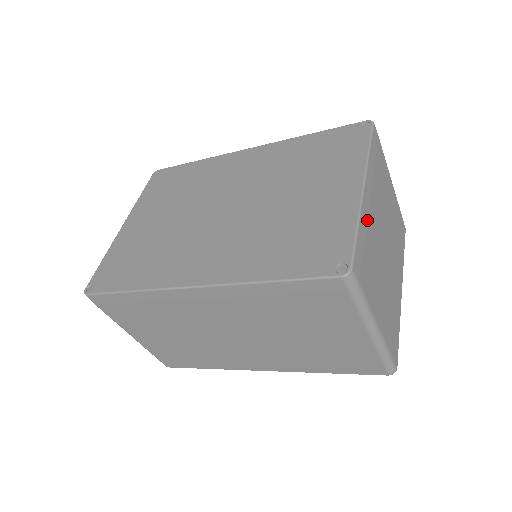
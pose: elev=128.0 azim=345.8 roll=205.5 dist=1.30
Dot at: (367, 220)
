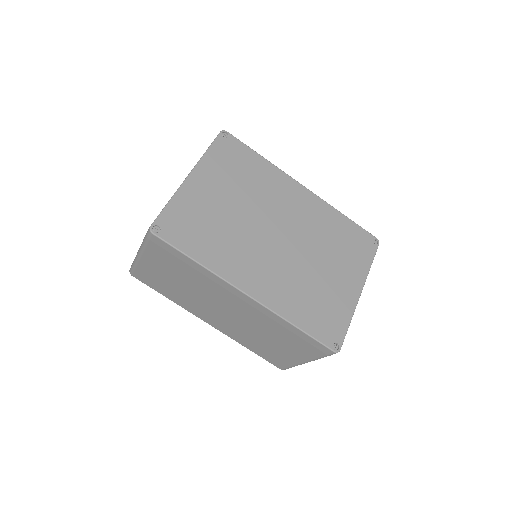
Dot at: occluded
